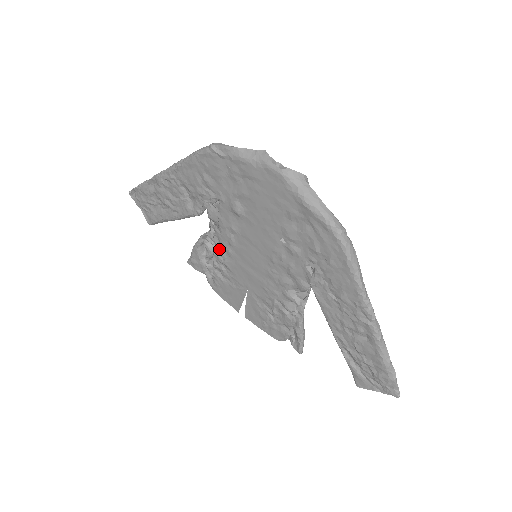
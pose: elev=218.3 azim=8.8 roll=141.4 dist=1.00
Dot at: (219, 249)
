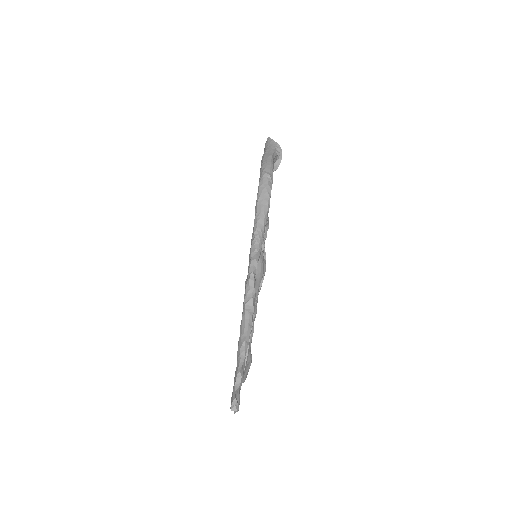
Dot at: occluded
